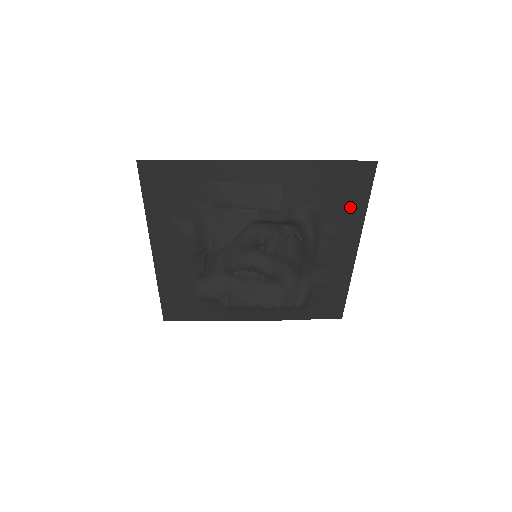
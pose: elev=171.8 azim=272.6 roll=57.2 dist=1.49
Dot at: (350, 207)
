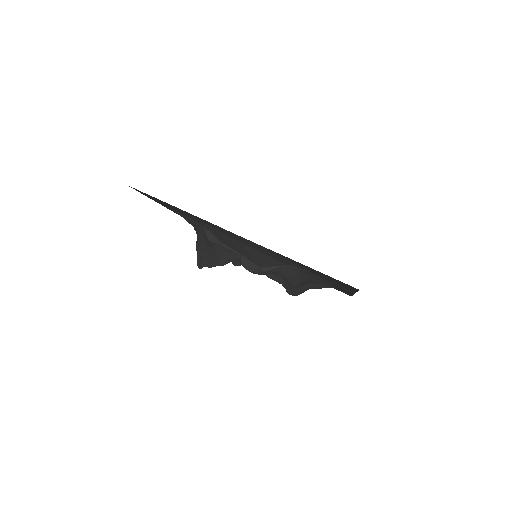
Dot at: occluded
